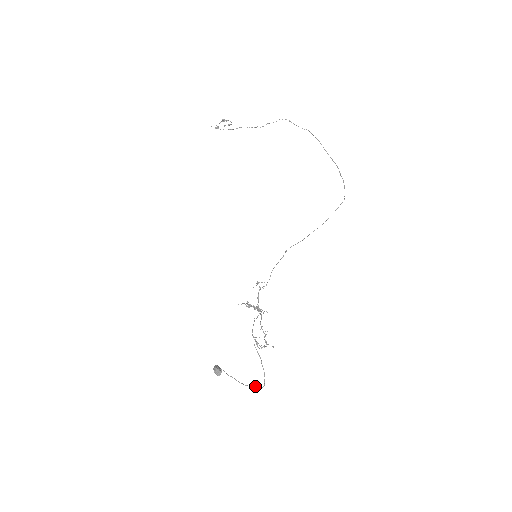
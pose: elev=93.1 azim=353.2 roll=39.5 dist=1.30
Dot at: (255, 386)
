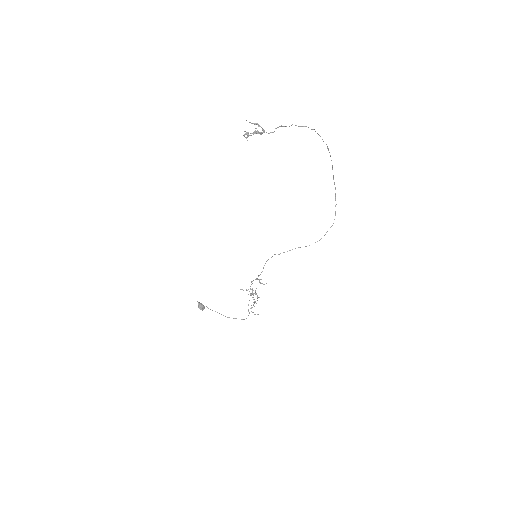
Dot at: occluded
